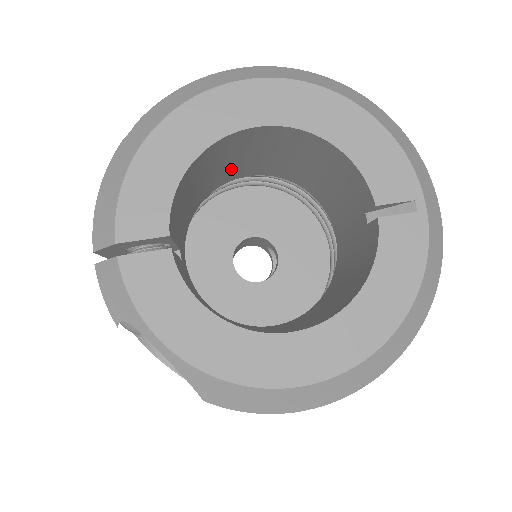
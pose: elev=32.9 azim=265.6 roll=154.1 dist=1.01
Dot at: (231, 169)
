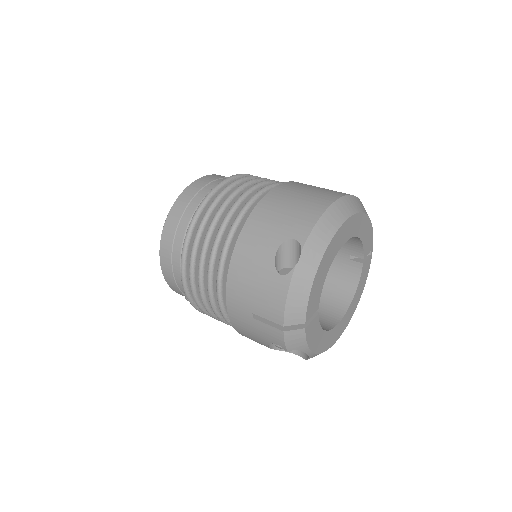
Dot at: occluded
